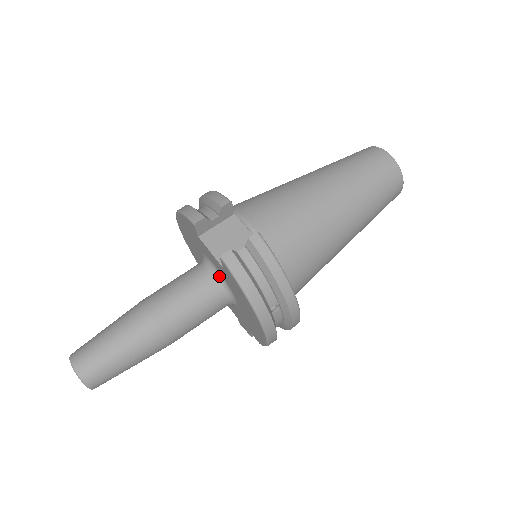
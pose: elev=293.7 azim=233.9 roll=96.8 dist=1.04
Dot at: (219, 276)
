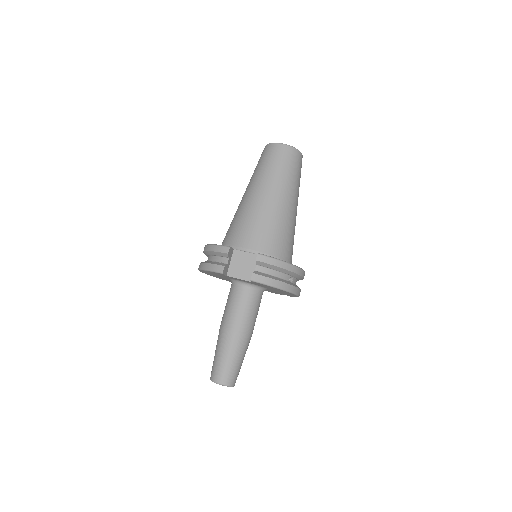
Dot at: (250, 285)
